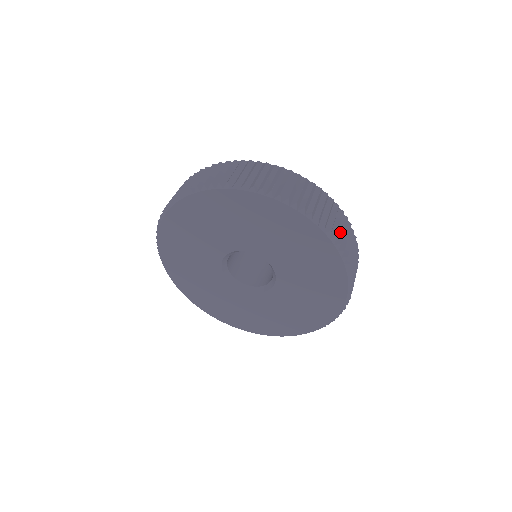
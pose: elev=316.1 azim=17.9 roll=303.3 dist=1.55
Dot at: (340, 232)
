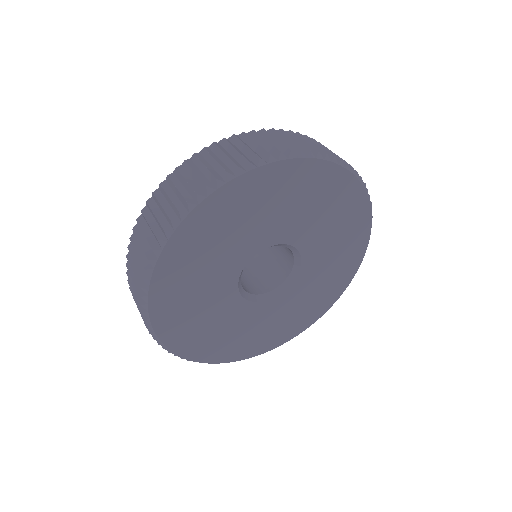
Dot at: occluded
